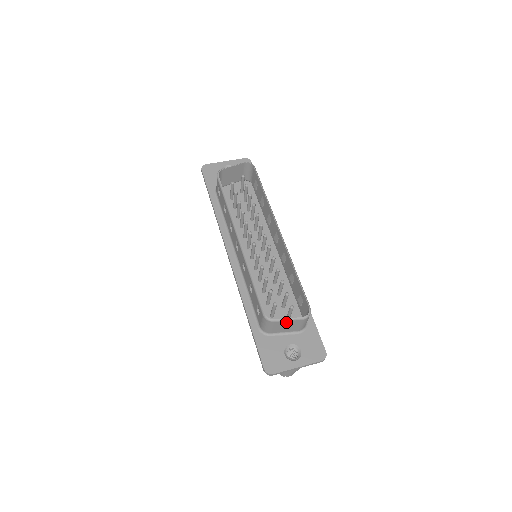
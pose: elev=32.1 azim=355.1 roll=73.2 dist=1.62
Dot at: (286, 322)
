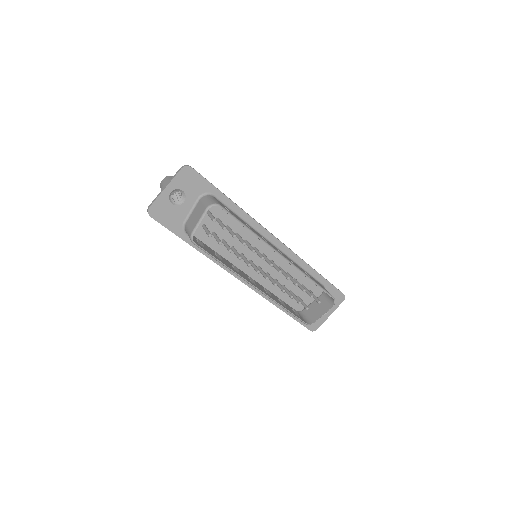
Dot at: (320, 314)
